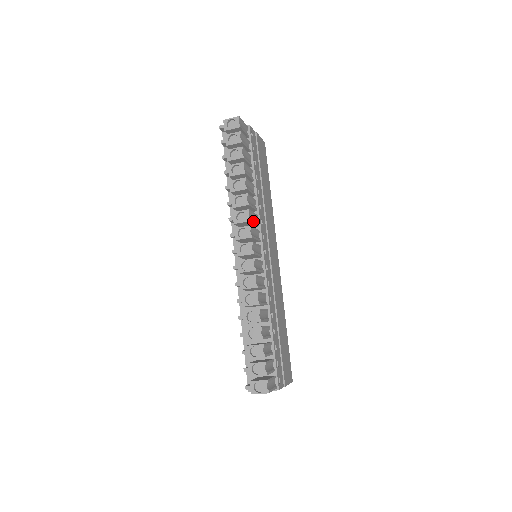
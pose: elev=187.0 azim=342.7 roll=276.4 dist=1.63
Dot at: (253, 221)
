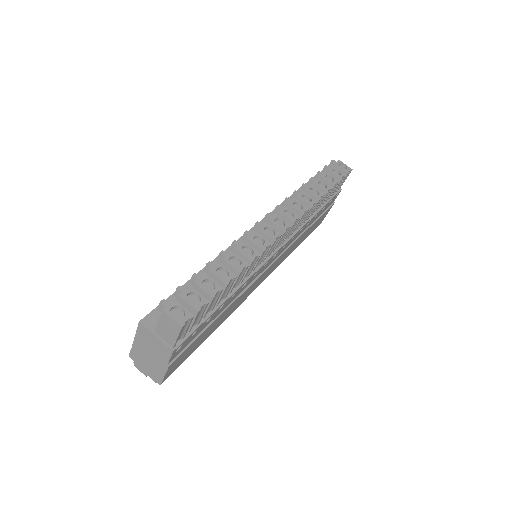
Dot at: occluded
